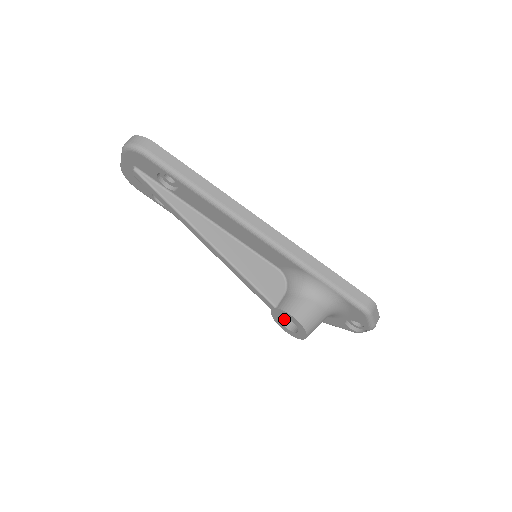
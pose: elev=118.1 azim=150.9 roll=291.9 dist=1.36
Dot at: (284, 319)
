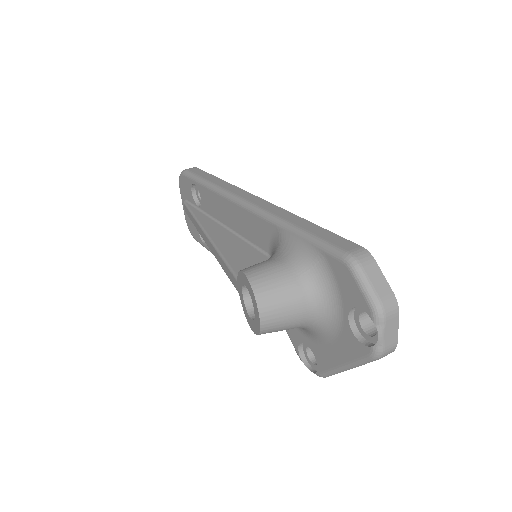
Dot at: occluded
